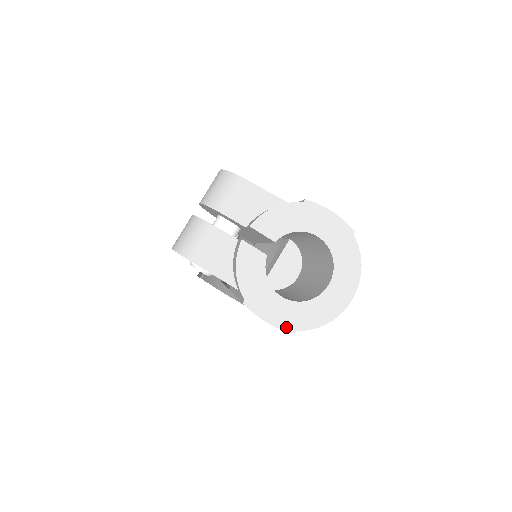
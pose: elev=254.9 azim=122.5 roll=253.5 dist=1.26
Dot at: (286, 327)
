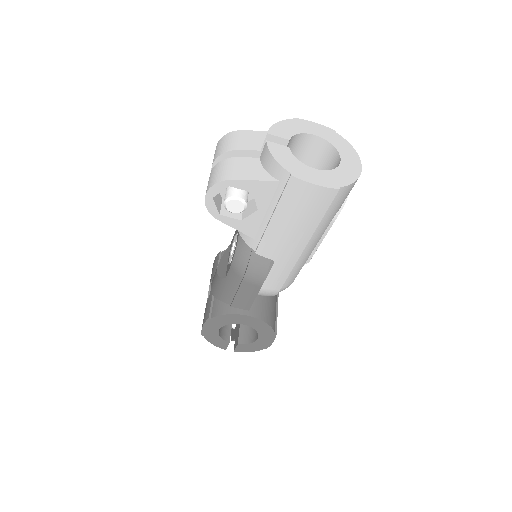
Dot at: (331, 186)
